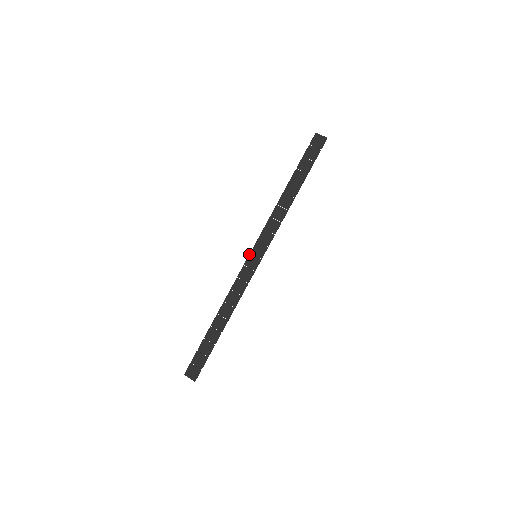
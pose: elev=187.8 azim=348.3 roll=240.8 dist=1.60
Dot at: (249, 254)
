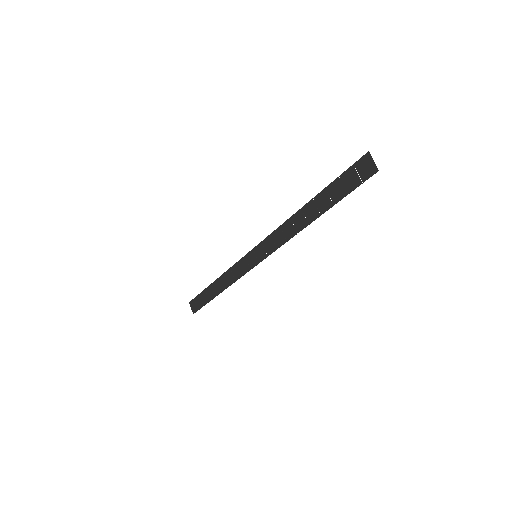
Dot at: (252, 249)
